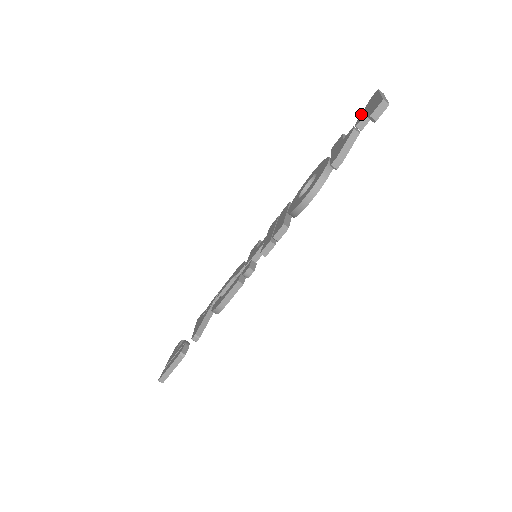
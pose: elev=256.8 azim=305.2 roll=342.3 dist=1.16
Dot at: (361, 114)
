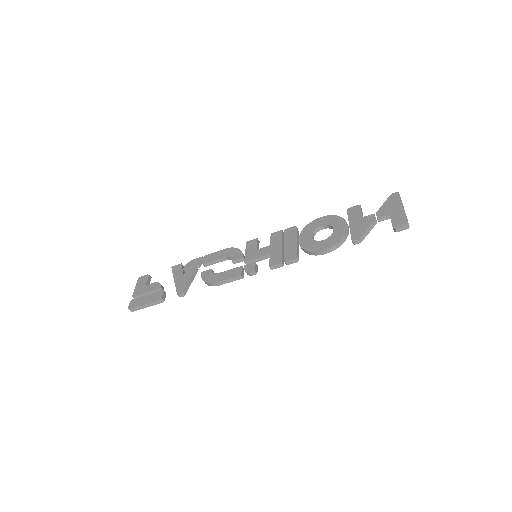
Dot at: (382, 207)
